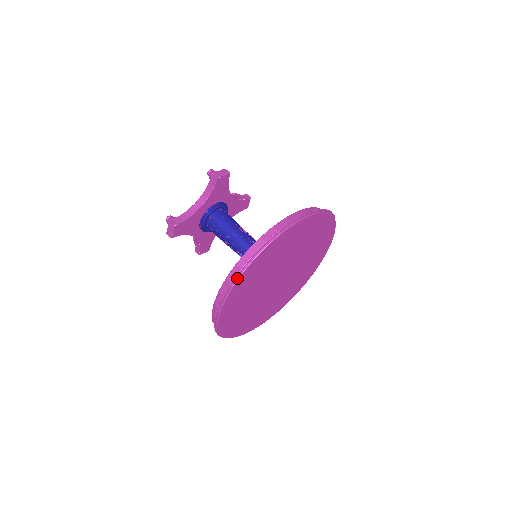
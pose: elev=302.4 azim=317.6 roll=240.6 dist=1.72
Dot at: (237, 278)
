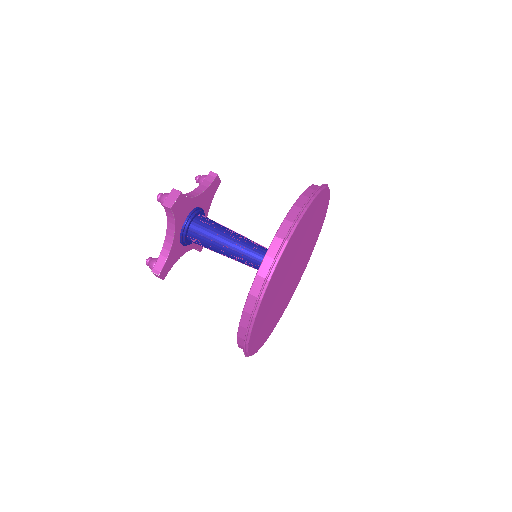
Dot at: (310, 201)
